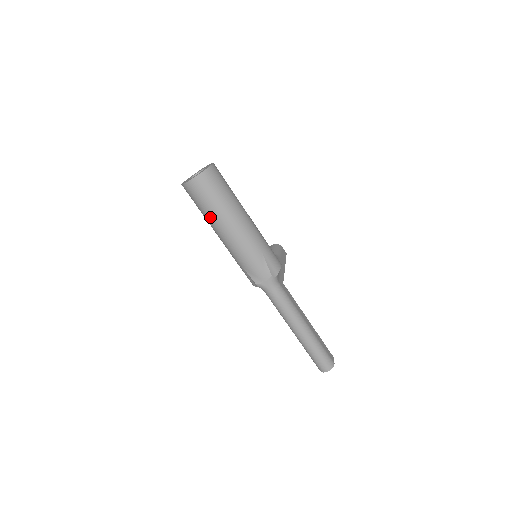
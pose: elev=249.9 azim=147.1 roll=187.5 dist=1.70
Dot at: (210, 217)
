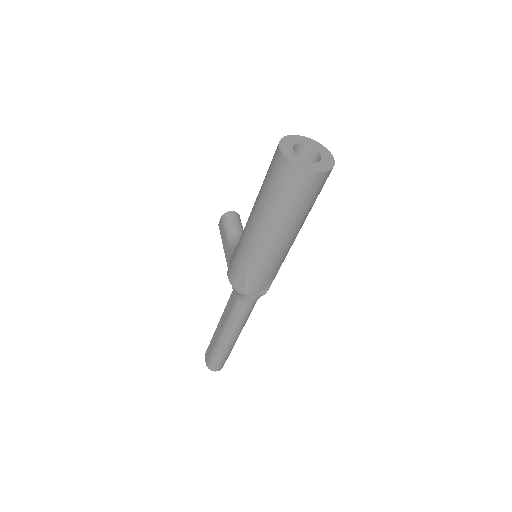
Dot at: (279, 216)
